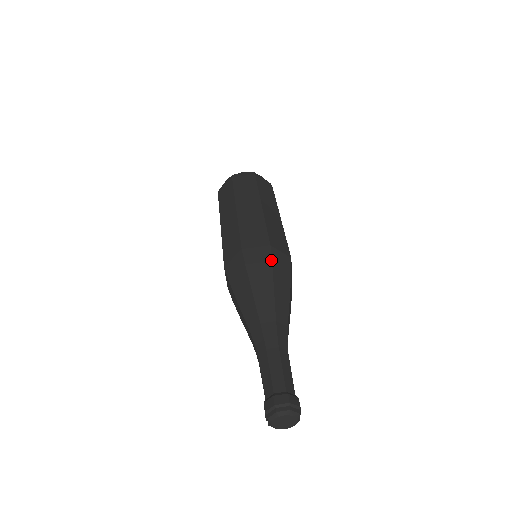
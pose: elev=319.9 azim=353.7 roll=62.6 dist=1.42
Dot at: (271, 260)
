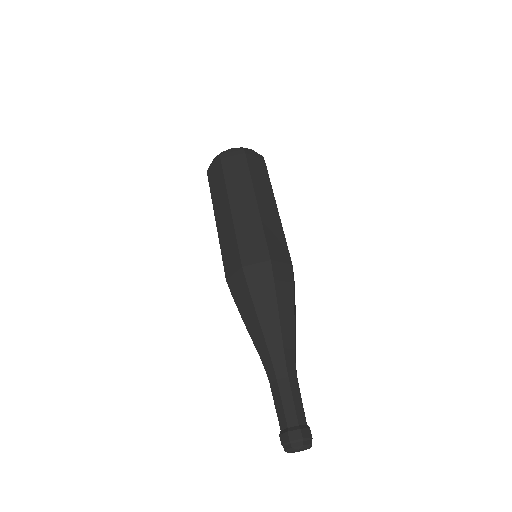
Dot at: (293, 282)
